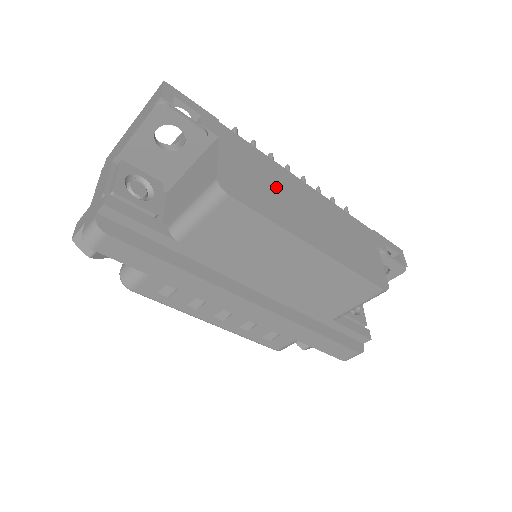
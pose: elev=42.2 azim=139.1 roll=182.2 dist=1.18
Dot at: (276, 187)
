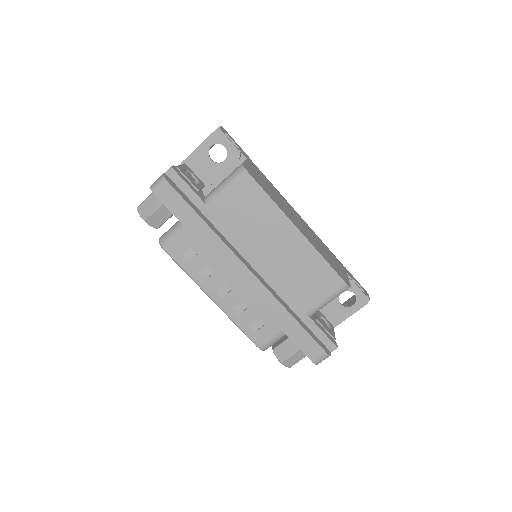
Dot at: (277, 196)
